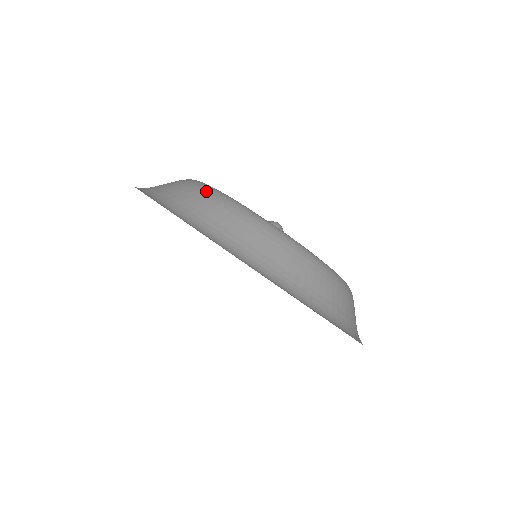
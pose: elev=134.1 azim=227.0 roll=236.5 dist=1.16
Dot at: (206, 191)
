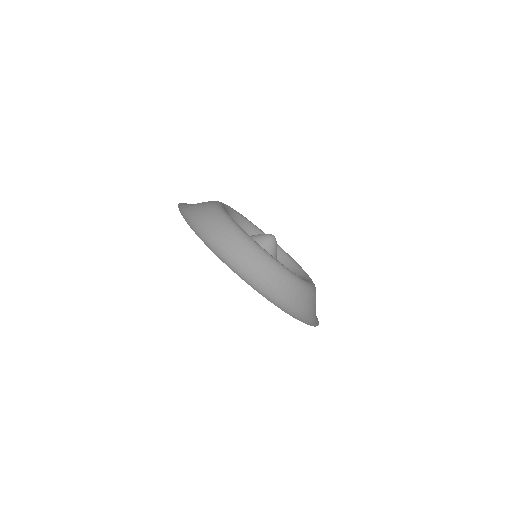
Dot at: occluded
